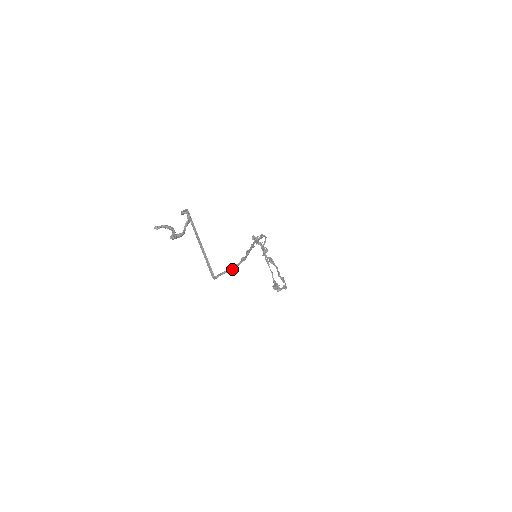
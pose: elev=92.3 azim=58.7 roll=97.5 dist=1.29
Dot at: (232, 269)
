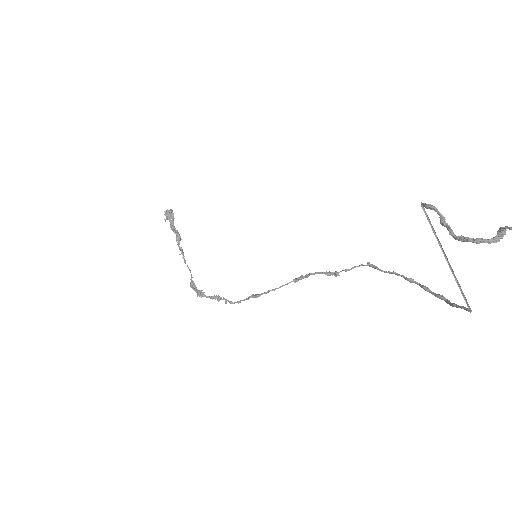
Dot at: (453, 305)
